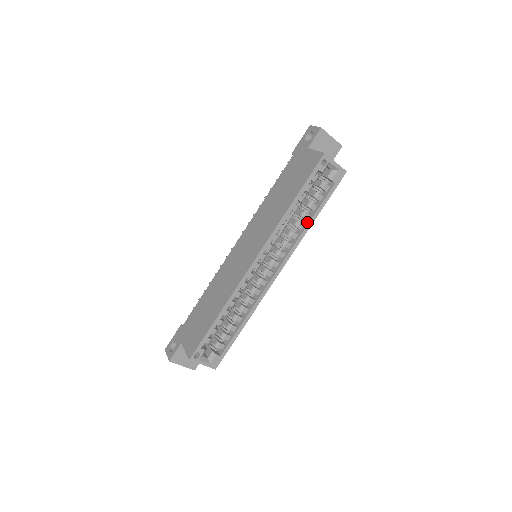
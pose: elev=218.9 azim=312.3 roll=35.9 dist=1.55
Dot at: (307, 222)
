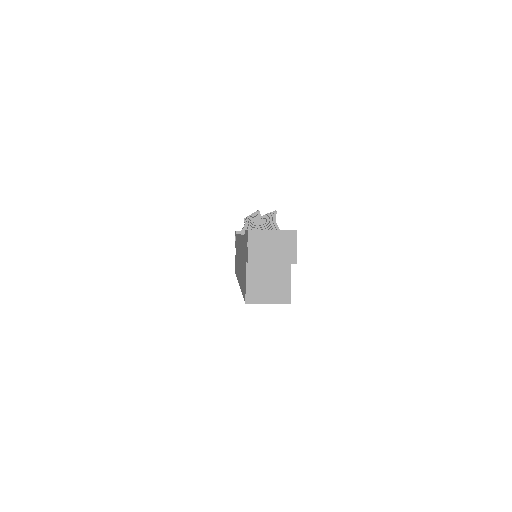
Dot at: occluded
